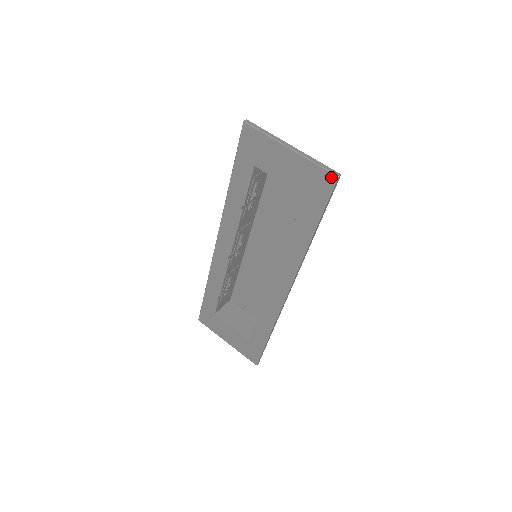
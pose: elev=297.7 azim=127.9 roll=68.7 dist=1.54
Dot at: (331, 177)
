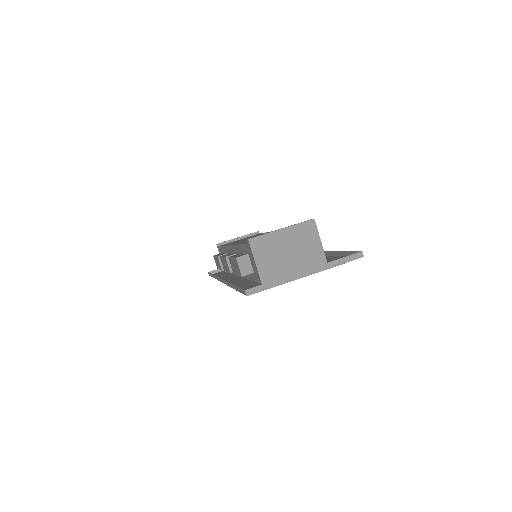
Dot at: occluded
